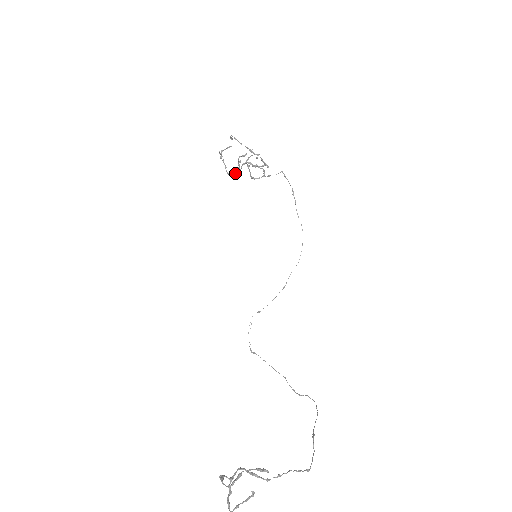
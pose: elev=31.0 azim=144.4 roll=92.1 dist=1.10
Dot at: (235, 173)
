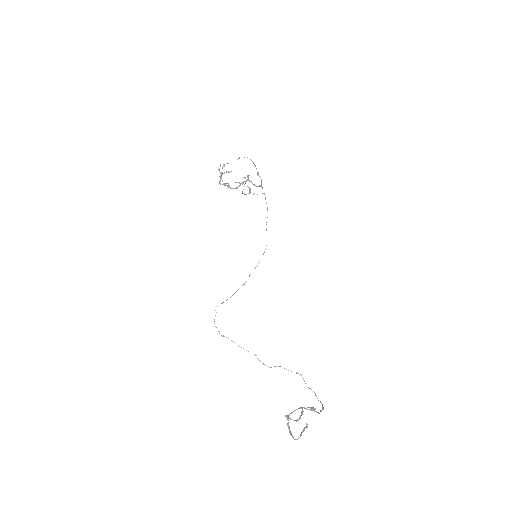
Dot at: occluded
